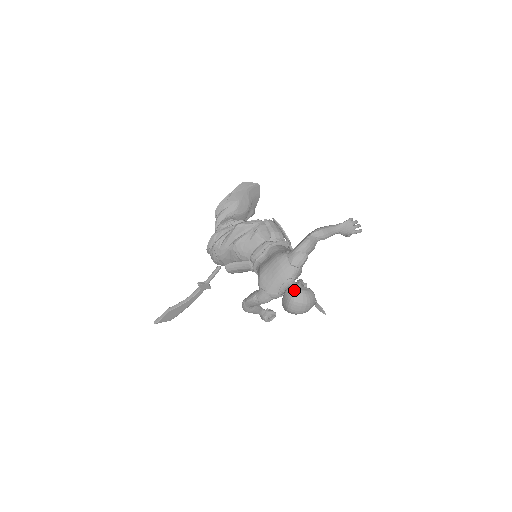
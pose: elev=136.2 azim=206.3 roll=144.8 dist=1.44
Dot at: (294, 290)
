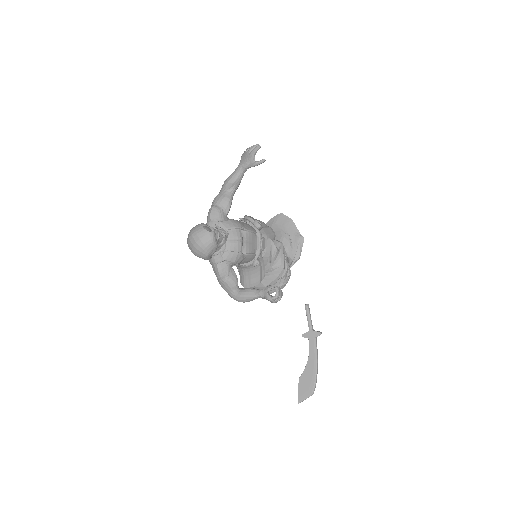
Dot at: occluded
